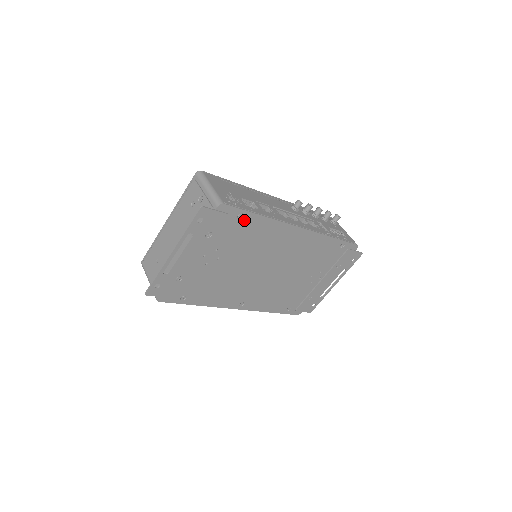
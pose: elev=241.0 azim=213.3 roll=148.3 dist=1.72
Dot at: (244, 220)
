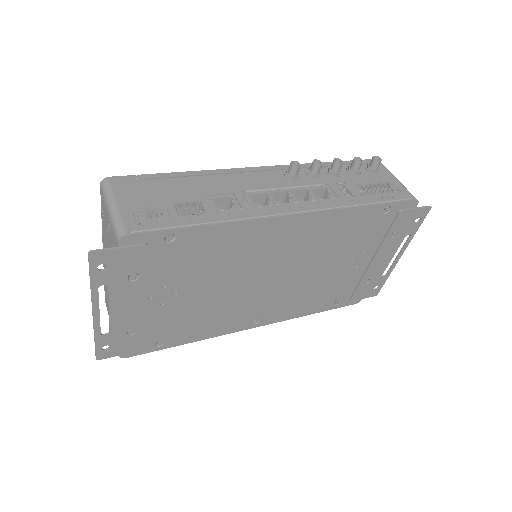
Dot at: (181, 241)
